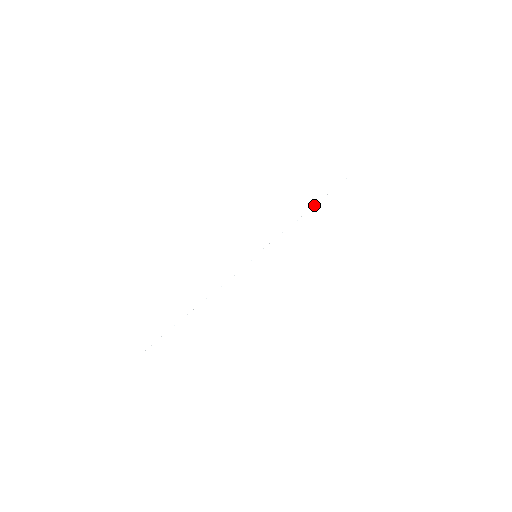
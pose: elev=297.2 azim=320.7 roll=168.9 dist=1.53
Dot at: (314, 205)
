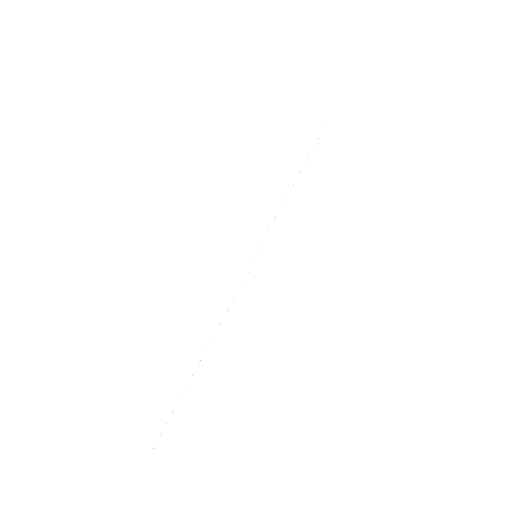
Dot at: occluded
